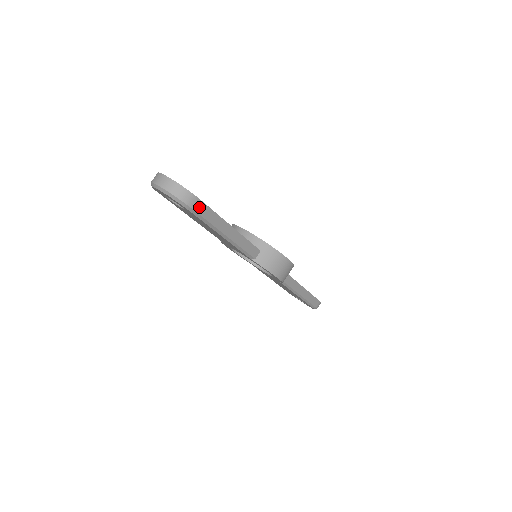
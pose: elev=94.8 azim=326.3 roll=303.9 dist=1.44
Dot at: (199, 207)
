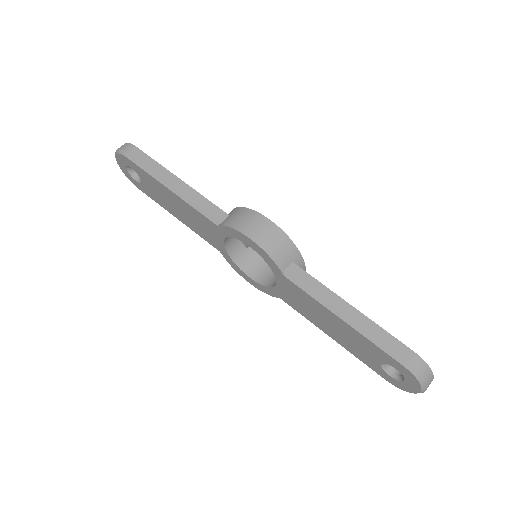
Dot at: (135, 153)
